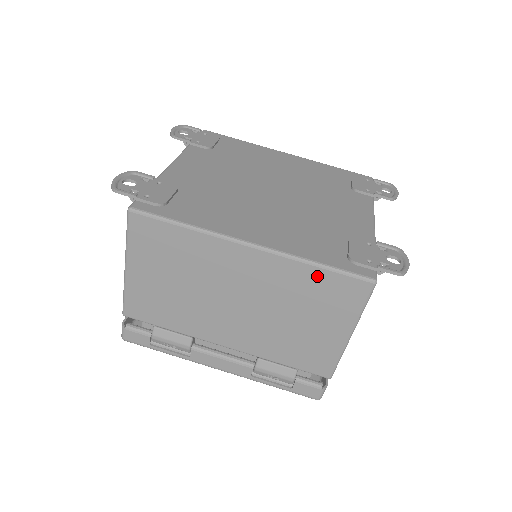
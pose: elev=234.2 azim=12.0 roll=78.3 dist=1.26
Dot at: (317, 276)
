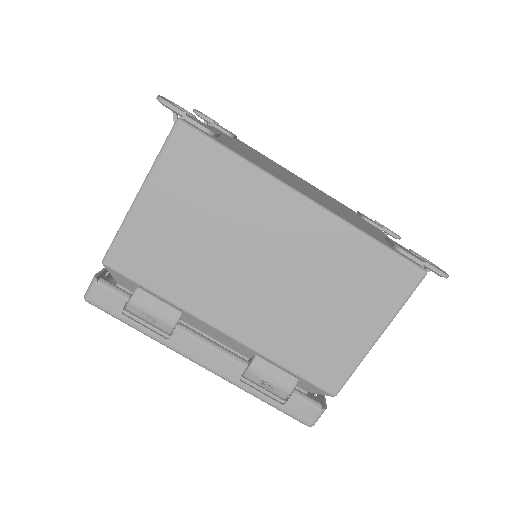
Dot at: (367, 252)
